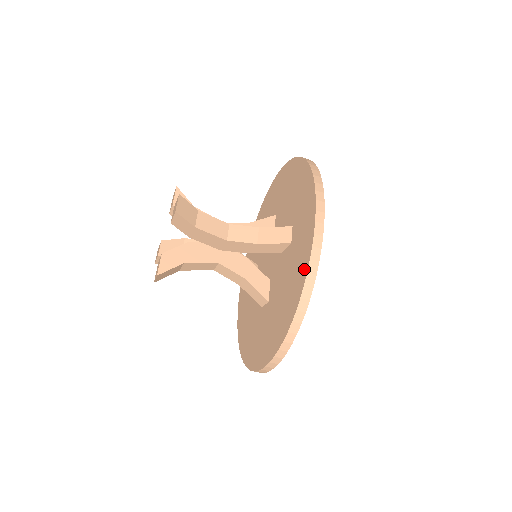
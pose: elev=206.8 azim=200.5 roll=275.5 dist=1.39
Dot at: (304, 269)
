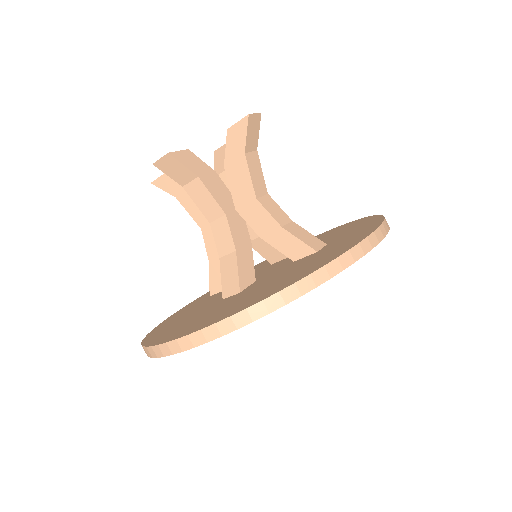
Dot at: (332, 257)
